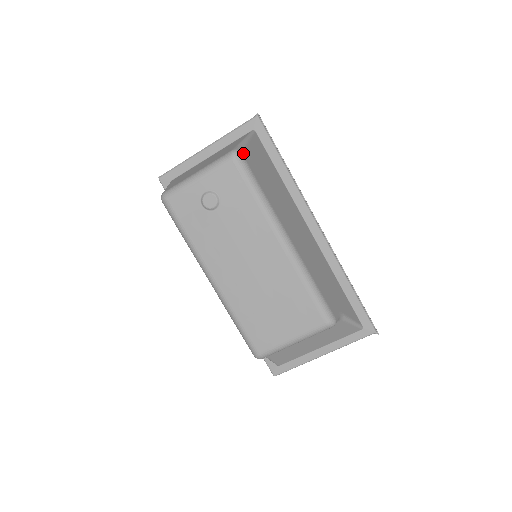
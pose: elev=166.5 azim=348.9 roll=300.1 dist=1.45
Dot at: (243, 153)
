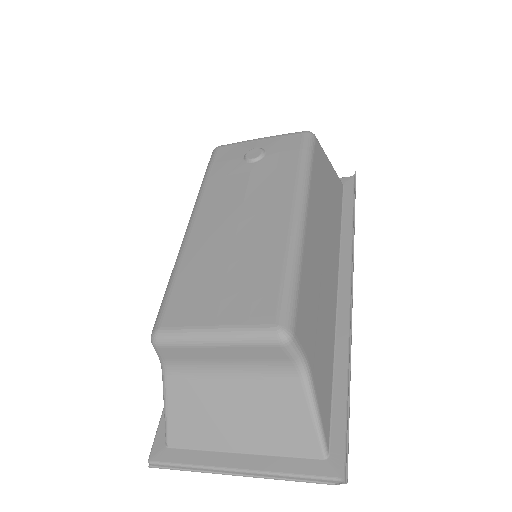
Dot at: (317, 141)
